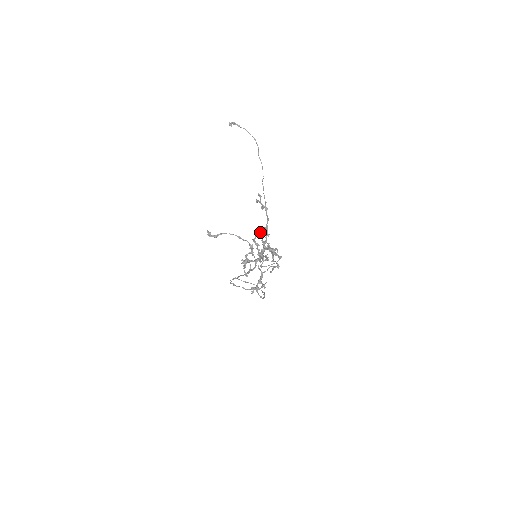
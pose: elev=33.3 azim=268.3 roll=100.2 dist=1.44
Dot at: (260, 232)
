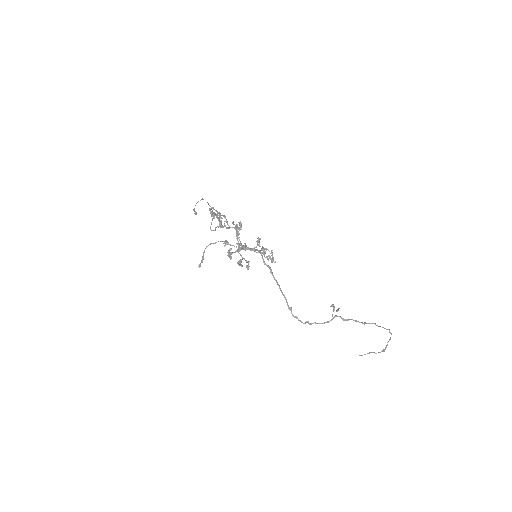
Dot at: occluded
